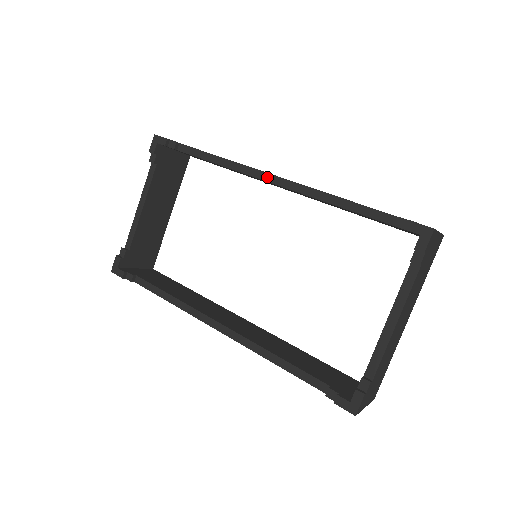
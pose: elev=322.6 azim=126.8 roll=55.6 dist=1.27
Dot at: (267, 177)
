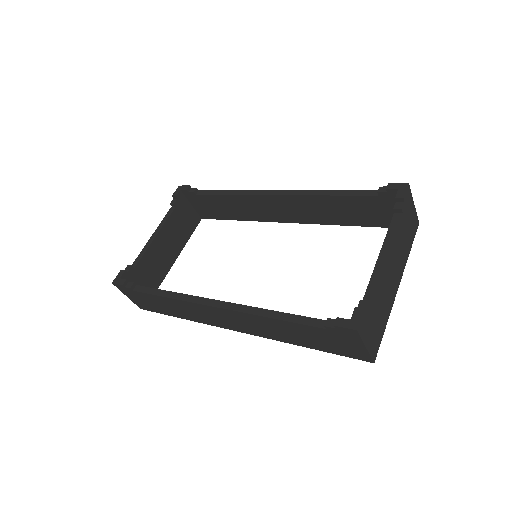
Dot at: (271, 192)
